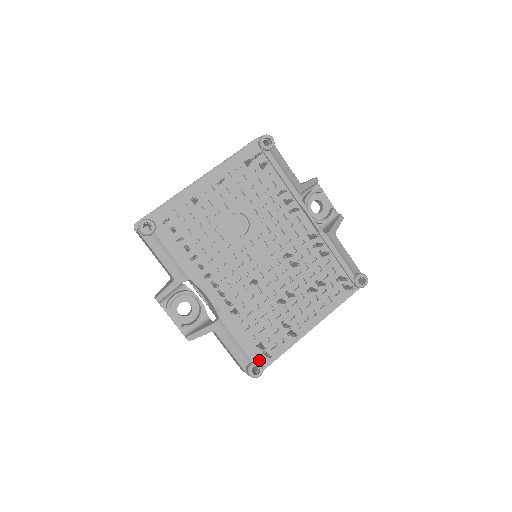
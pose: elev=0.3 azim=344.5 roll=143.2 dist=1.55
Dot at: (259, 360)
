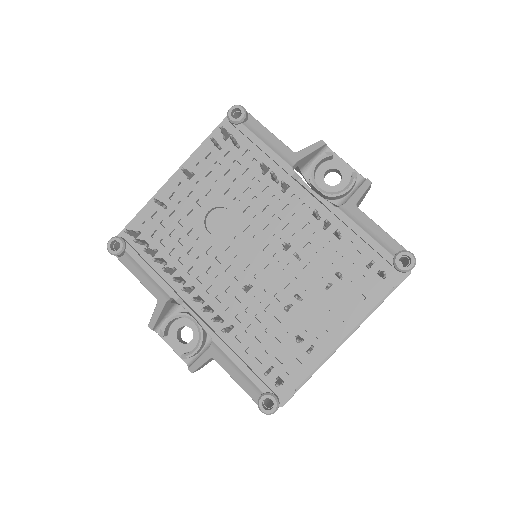
Dot at: (273, 390)
